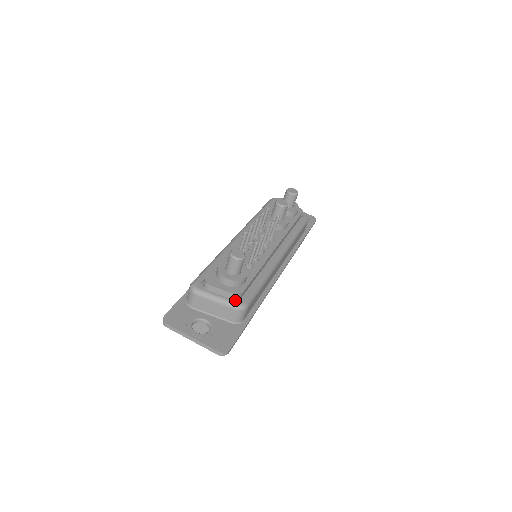
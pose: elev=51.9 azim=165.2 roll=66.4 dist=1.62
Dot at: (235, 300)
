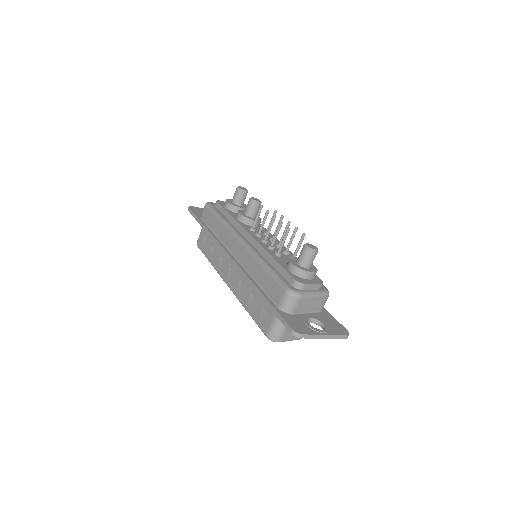
Dot at: (322, 289)
